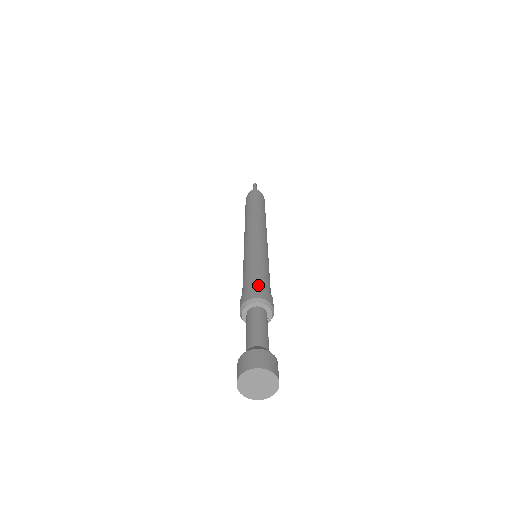
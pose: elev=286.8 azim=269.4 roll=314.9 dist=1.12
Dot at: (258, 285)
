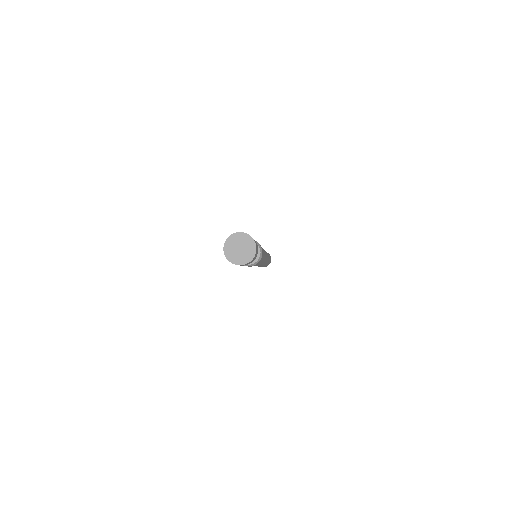
Dot at: occluded
